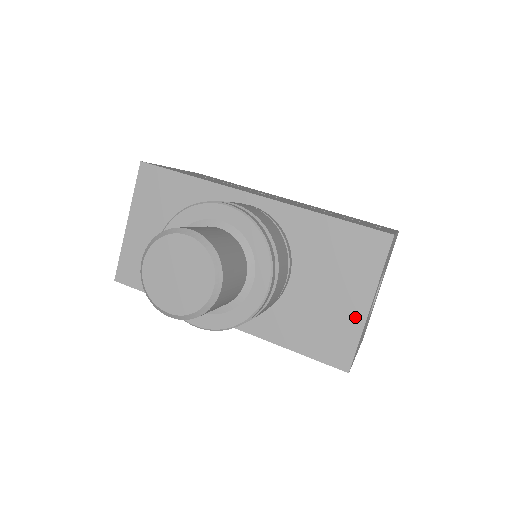
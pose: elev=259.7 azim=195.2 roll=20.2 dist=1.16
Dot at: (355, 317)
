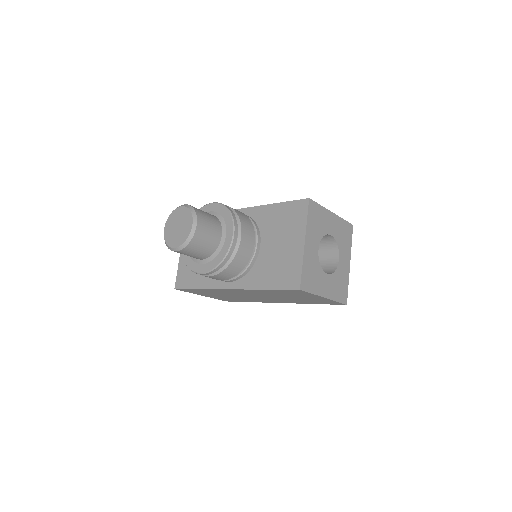
Dot at: (298, 253)
